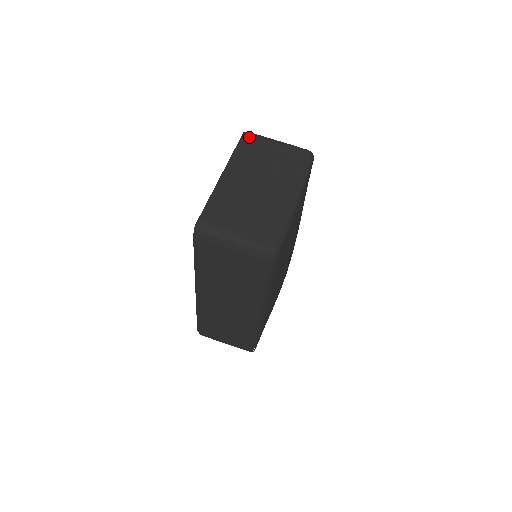
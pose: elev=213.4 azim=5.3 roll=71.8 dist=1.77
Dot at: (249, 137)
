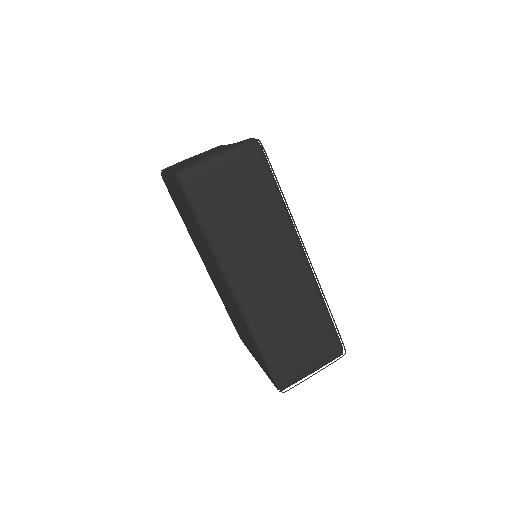
Dot at: occluded
